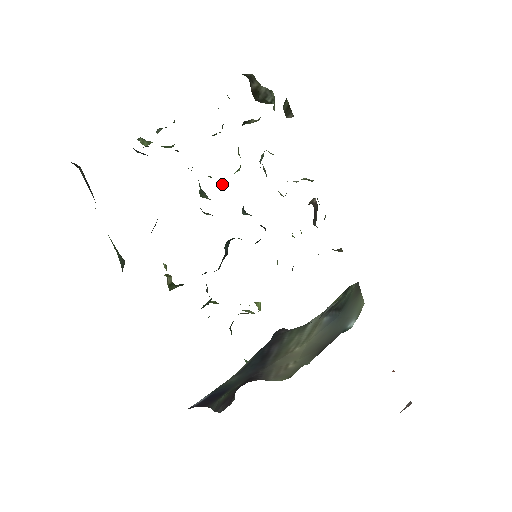
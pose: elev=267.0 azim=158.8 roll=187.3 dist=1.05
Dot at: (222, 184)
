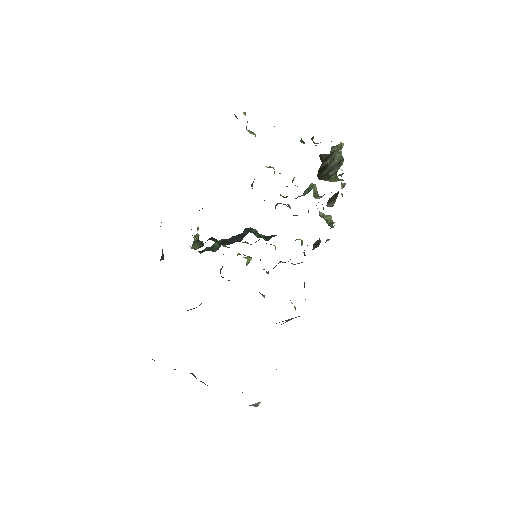
Dot at: occluded
